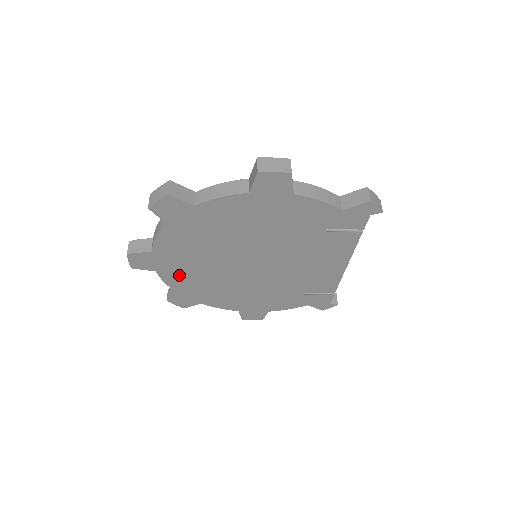
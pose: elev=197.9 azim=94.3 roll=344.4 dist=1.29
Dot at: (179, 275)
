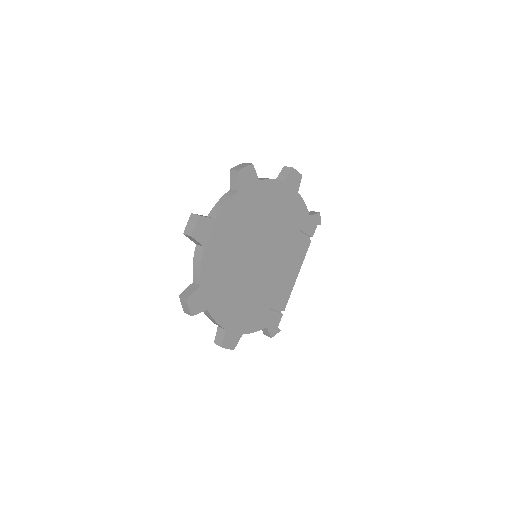
Dot at: (215, 258)
